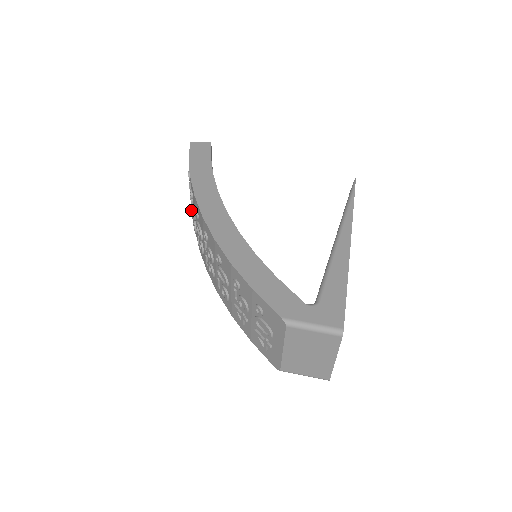
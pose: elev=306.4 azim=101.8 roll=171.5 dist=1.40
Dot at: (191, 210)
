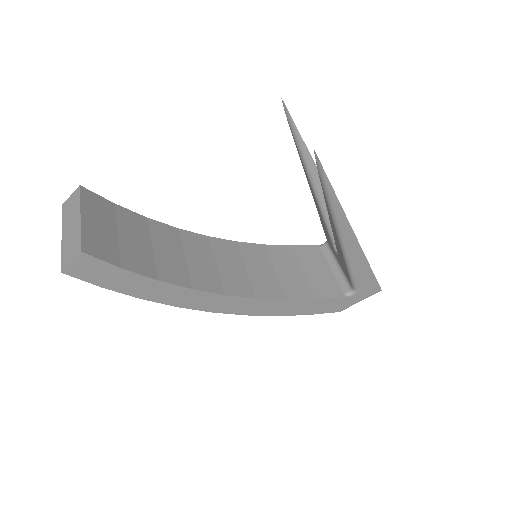
Dot at: occluded
